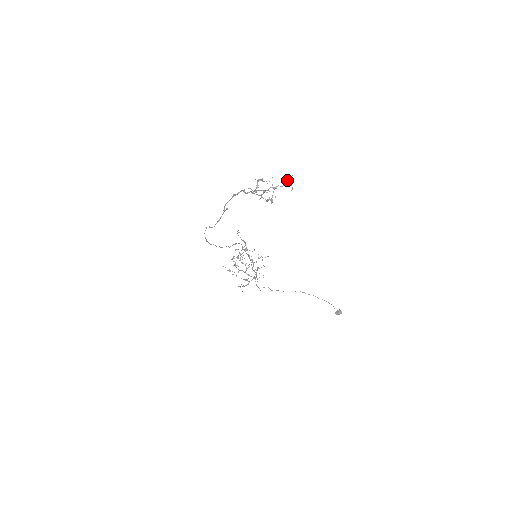
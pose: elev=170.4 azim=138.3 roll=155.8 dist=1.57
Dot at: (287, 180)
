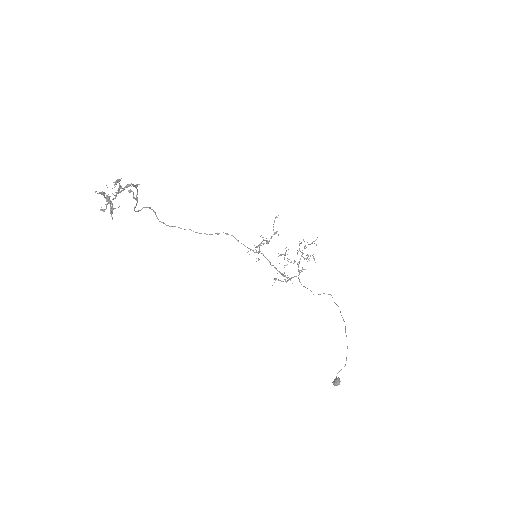
Dot at: (104, 195)
